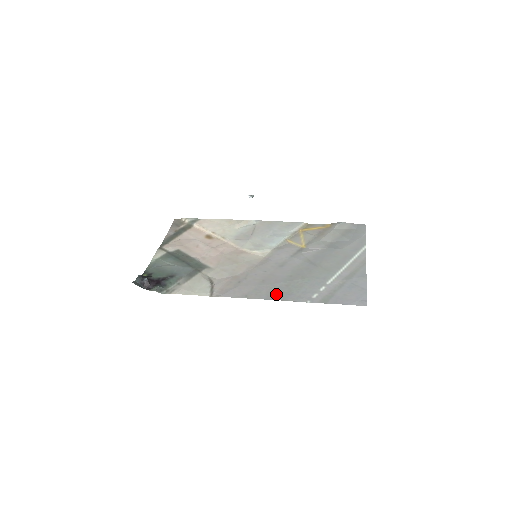
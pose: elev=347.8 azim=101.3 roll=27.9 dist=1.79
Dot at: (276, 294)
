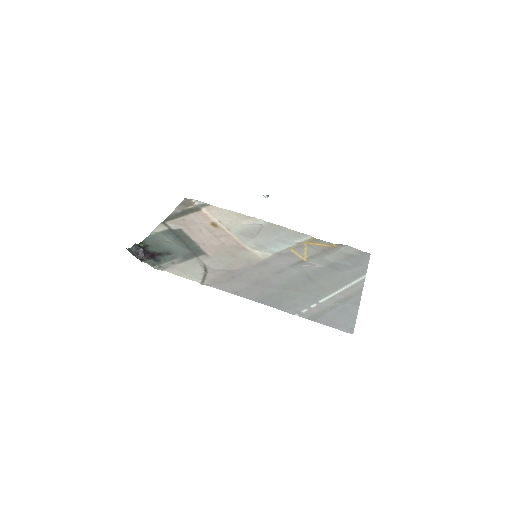
Dot at: (267, 299)
